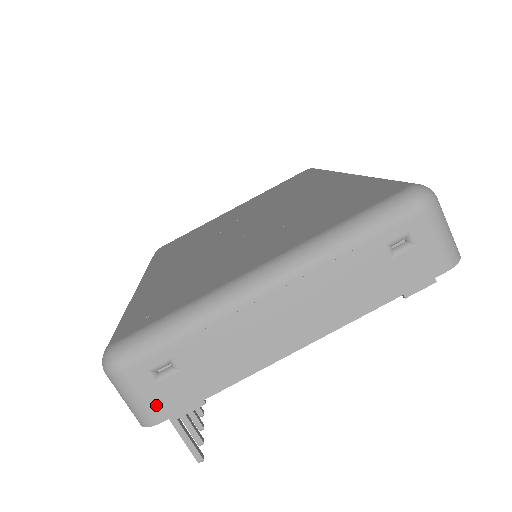
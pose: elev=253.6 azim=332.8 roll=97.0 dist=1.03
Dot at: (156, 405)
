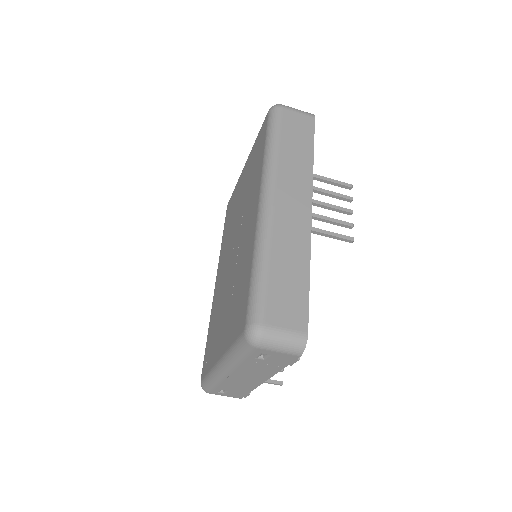
Dot at: (233, 396)
